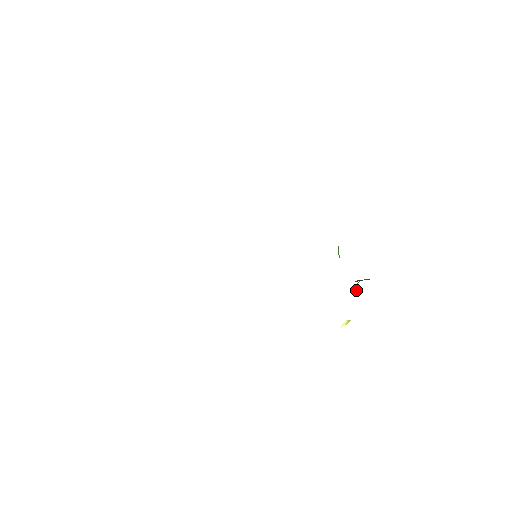
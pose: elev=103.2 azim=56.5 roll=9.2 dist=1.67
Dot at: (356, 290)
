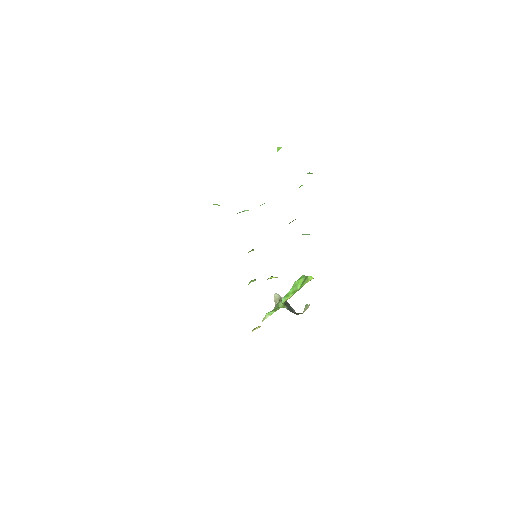
Dot at: (276, 301)
